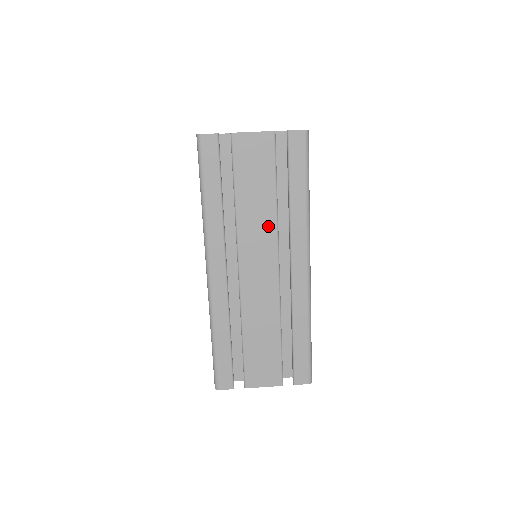
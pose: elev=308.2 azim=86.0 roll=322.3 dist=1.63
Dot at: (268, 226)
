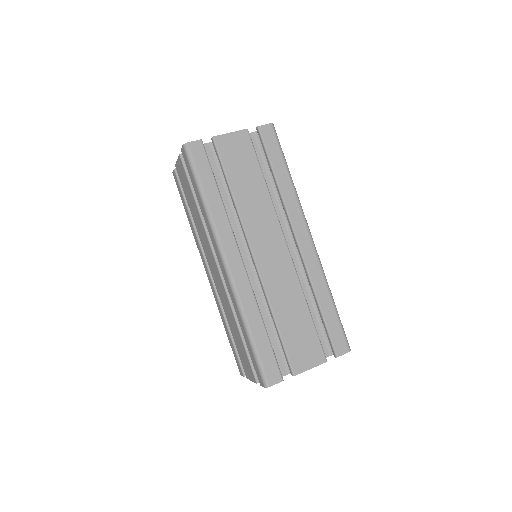
Dot at: (266, 209)
